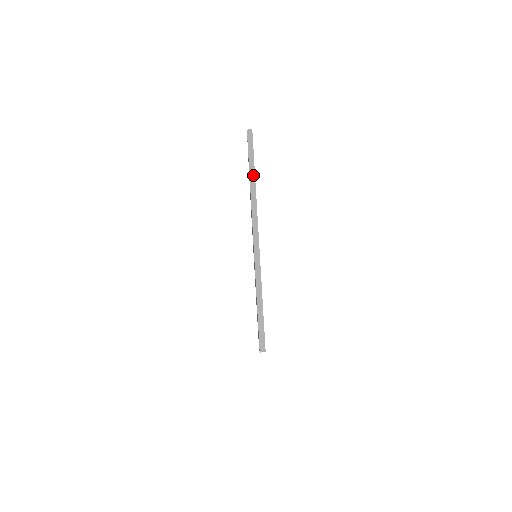
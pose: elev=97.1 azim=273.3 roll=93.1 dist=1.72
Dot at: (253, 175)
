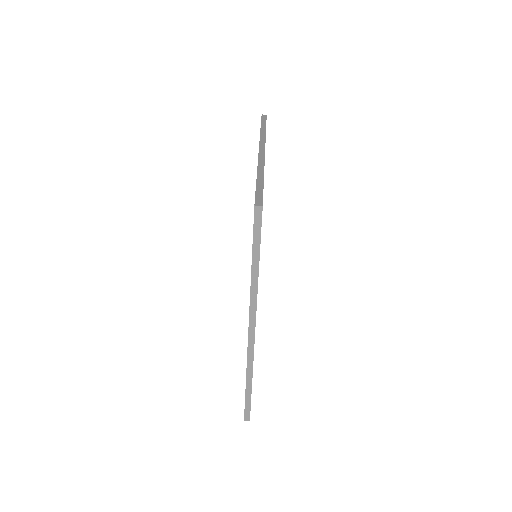
Dot at: (264, 128)
